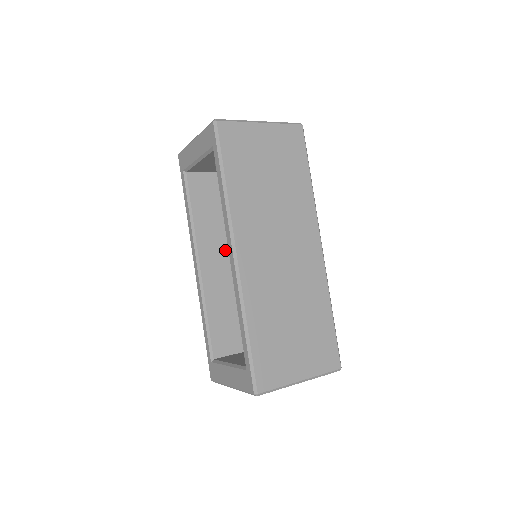
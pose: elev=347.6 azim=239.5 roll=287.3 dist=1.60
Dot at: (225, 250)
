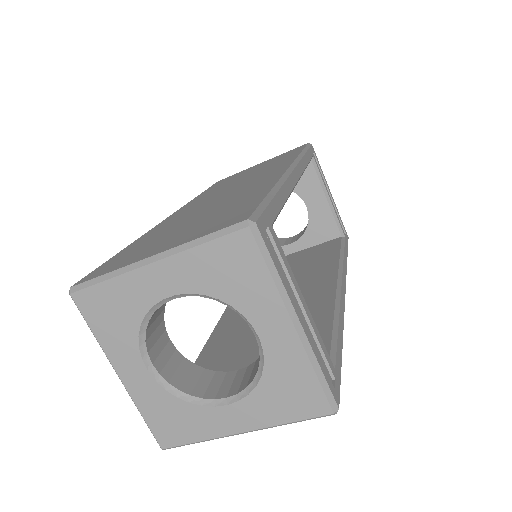
Dot at: occluded
